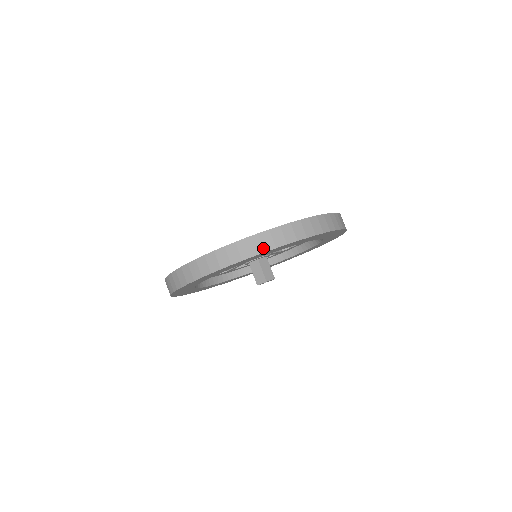
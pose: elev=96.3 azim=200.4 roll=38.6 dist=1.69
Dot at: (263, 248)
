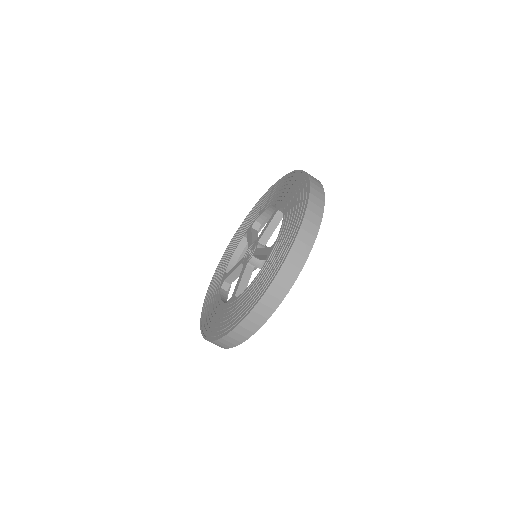
Dot at: (228, 346)
